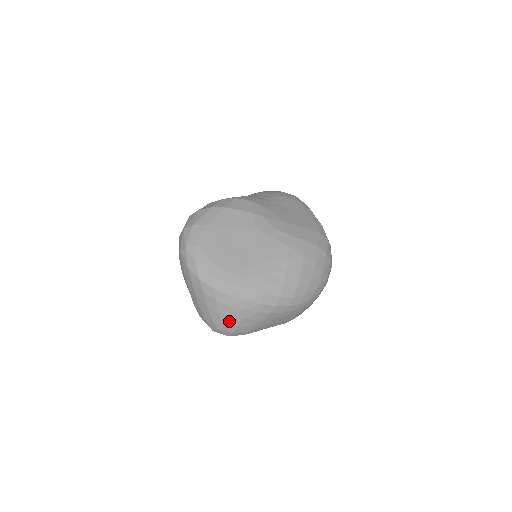
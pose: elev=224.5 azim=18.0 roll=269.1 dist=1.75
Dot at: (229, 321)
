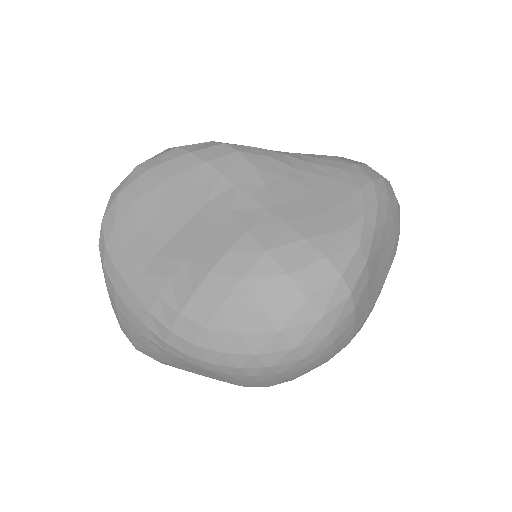
Dot at: (122, 327)
